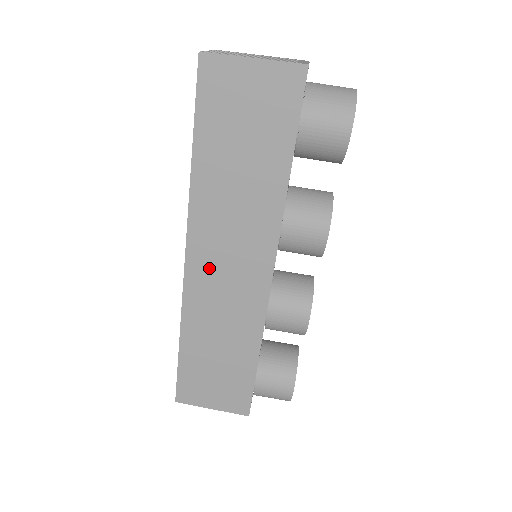
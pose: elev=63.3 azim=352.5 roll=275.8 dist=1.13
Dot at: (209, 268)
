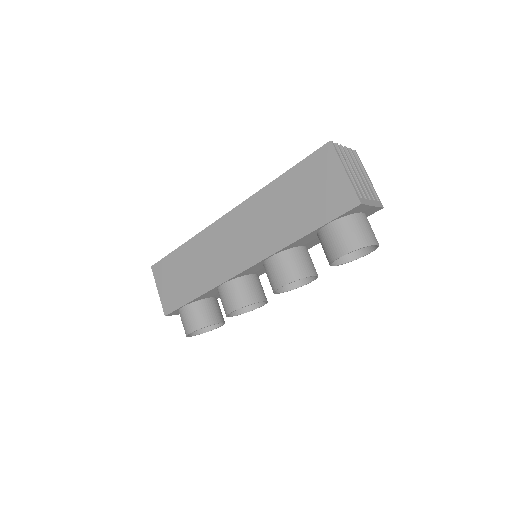
Dot at: (229, 231)
